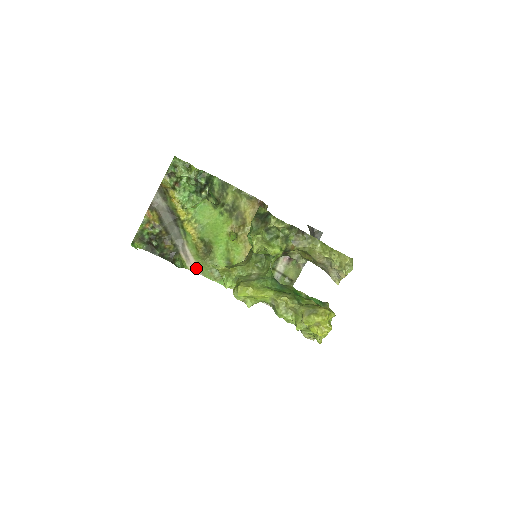
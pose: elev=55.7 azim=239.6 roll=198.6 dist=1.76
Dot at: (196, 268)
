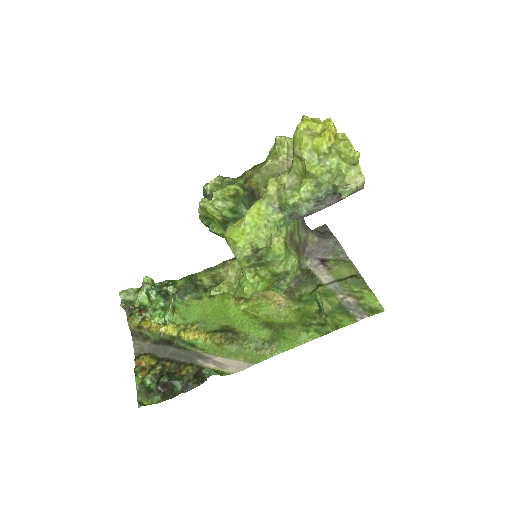
Dot at: (239, 365)
